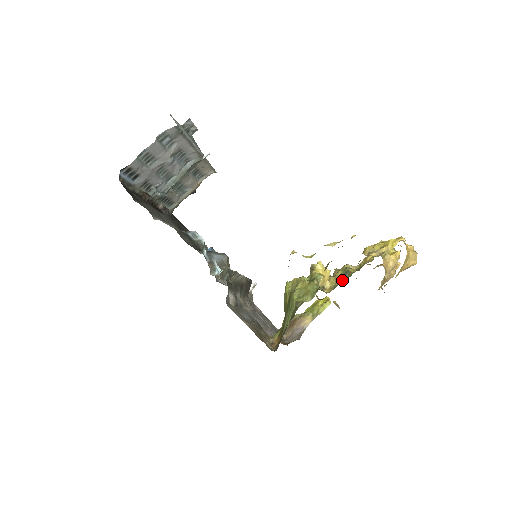
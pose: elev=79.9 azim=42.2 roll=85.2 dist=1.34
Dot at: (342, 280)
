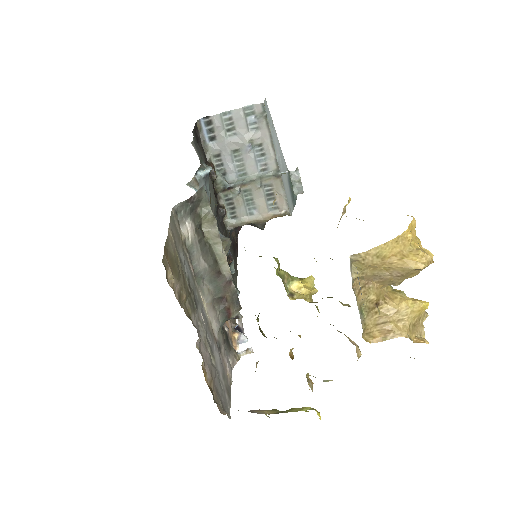
Dot at: occluded
